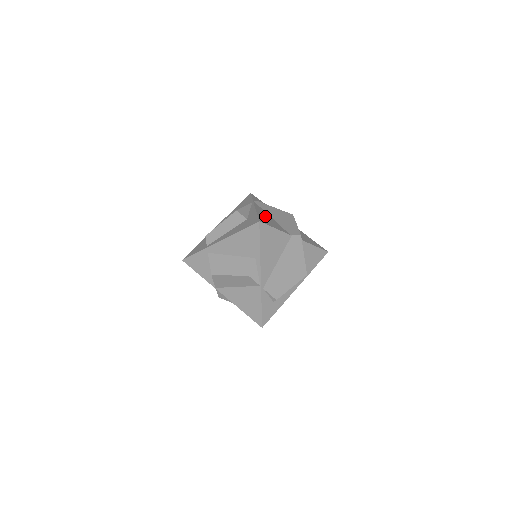
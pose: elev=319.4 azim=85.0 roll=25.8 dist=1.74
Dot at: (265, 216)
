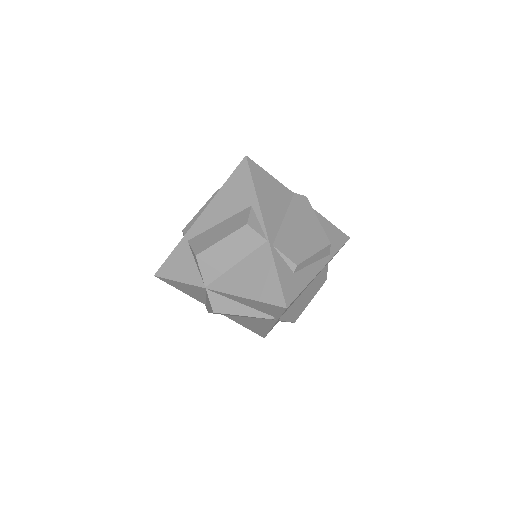
Dot at: occluded
